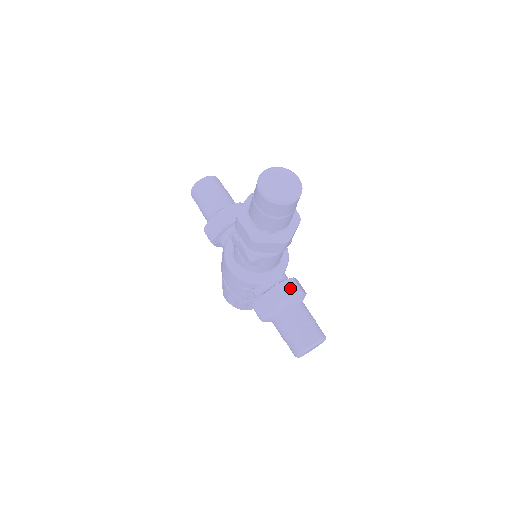
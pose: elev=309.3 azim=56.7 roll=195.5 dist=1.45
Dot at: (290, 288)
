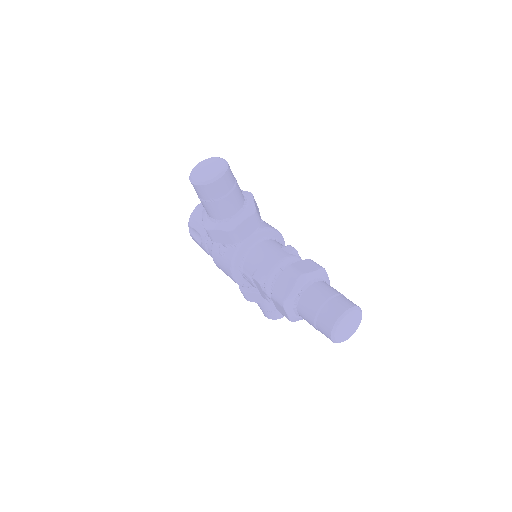
Dot at: occluded
